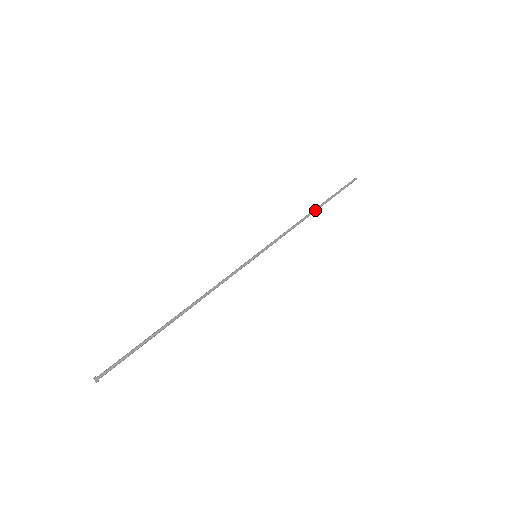
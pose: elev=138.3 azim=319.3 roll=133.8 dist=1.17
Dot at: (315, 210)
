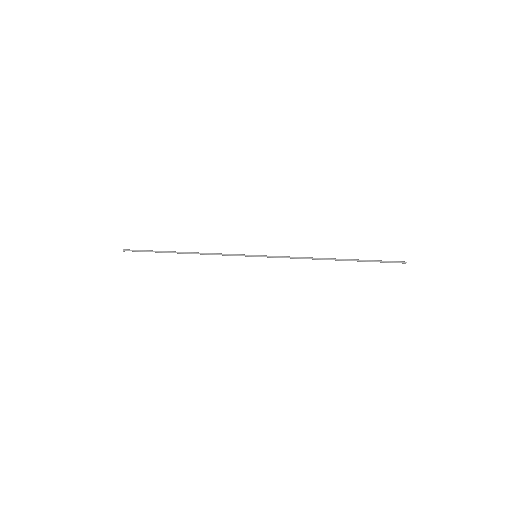
Dot at: (334, 259)
